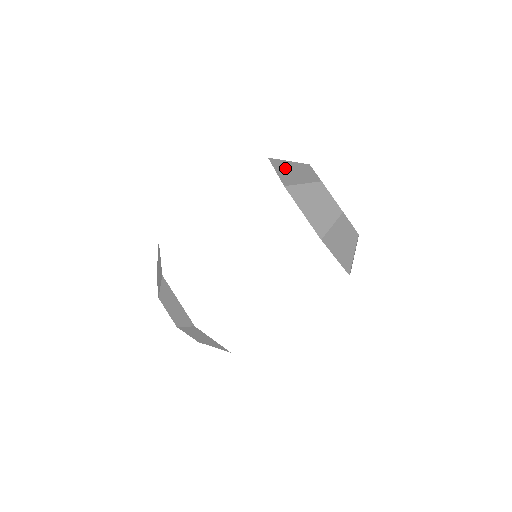
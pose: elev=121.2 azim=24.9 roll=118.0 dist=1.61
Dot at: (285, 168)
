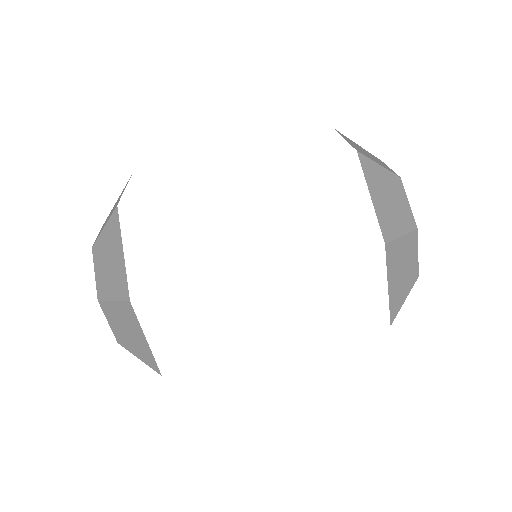
Dot at: (379, 187)
